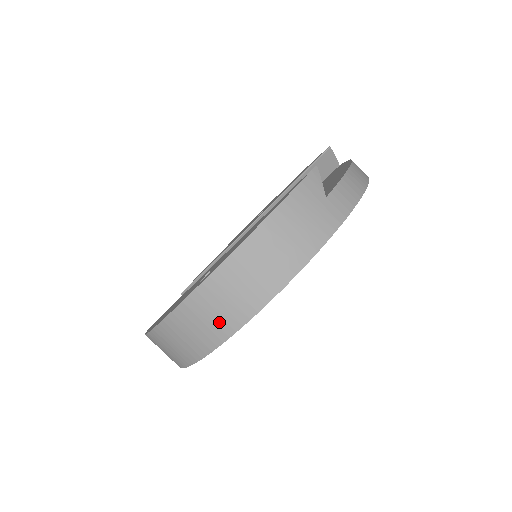
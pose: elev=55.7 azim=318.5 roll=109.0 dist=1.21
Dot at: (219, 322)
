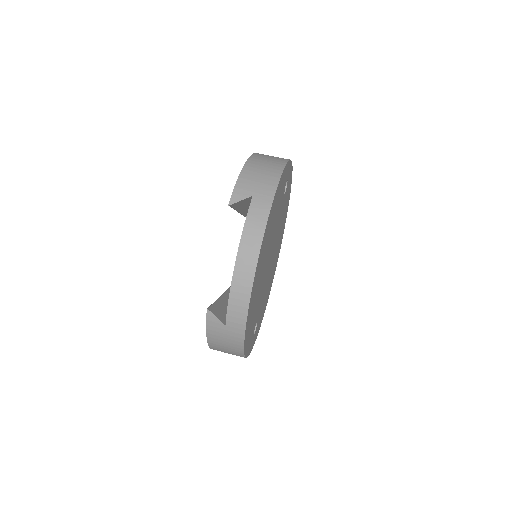
Dot at: occluded
